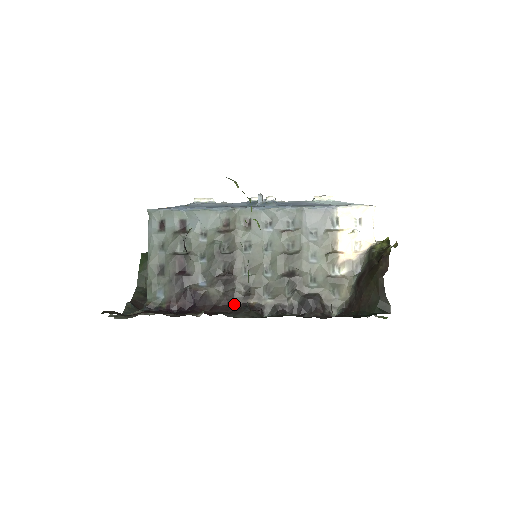
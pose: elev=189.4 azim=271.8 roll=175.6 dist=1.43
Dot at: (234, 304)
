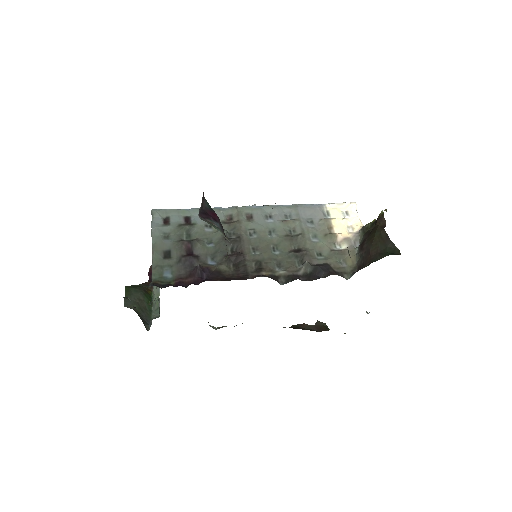
Dot at: (248, 276)
